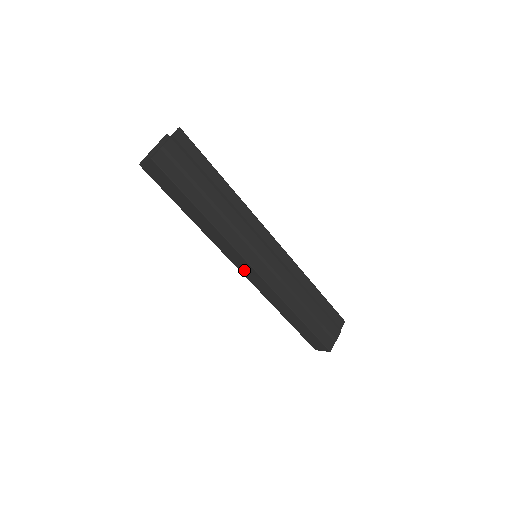
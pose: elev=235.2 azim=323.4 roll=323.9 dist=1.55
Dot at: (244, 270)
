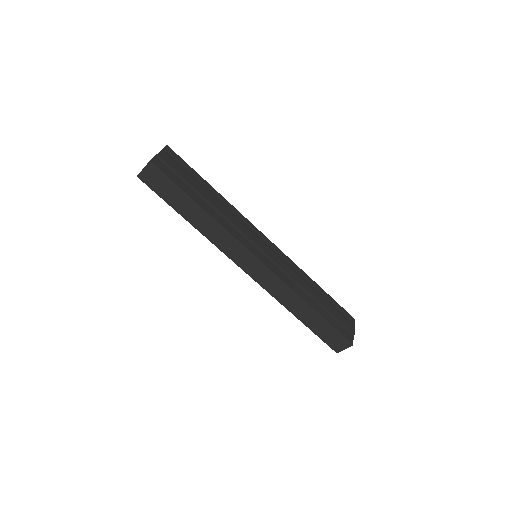
Dot at: (249, 268)
